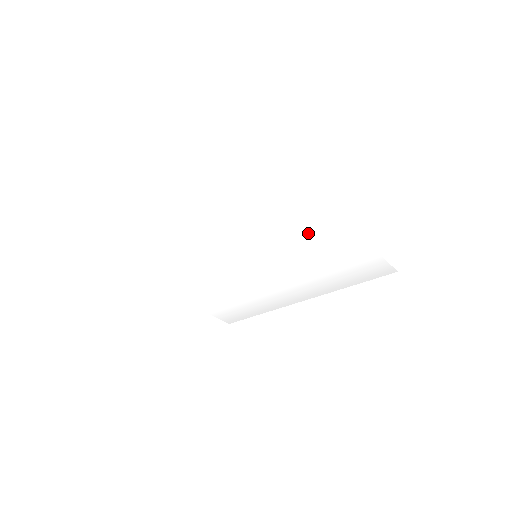
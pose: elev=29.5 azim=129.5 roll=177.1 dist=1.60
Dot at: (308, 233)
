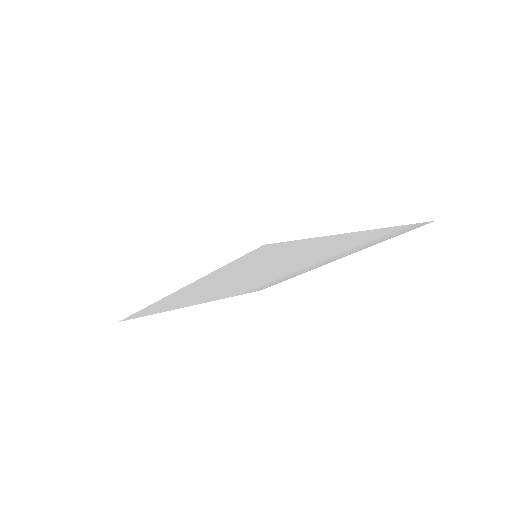
Dot at: (304, 250)
